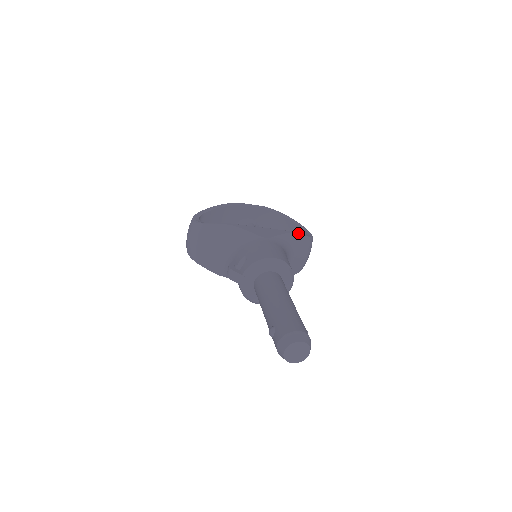
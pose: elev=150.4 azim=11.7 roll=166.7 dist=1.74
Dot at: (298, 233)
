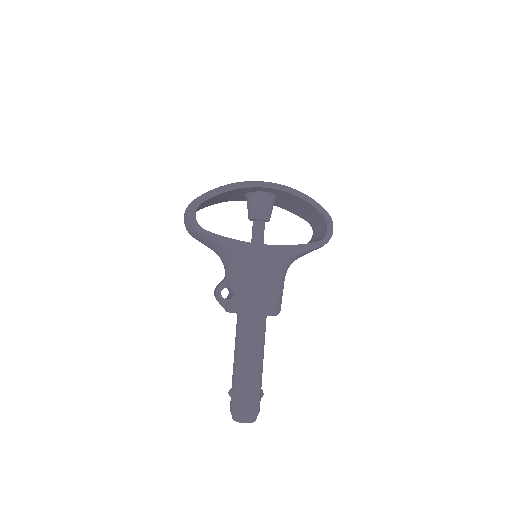
Dot at: (309, 249)
